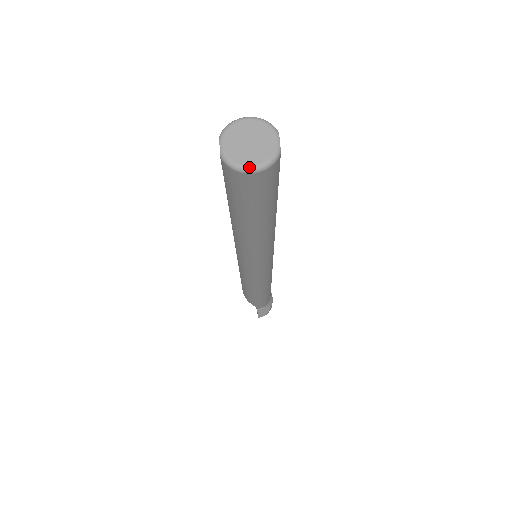
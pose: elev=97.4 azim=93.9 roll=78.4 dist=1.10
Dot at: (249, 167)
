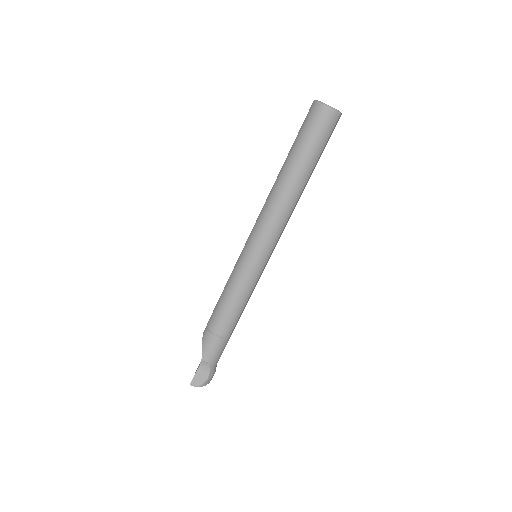
Dot at: (326, 104)
